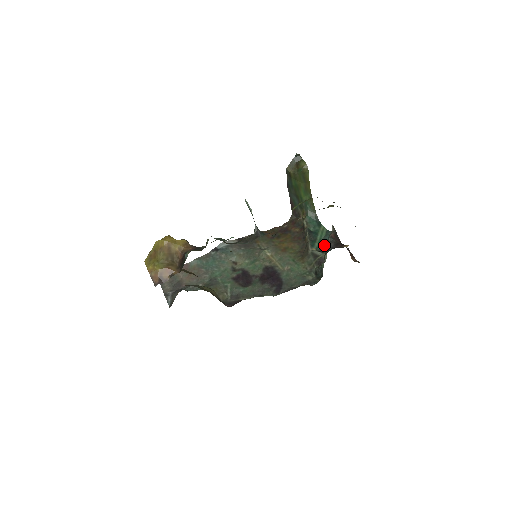
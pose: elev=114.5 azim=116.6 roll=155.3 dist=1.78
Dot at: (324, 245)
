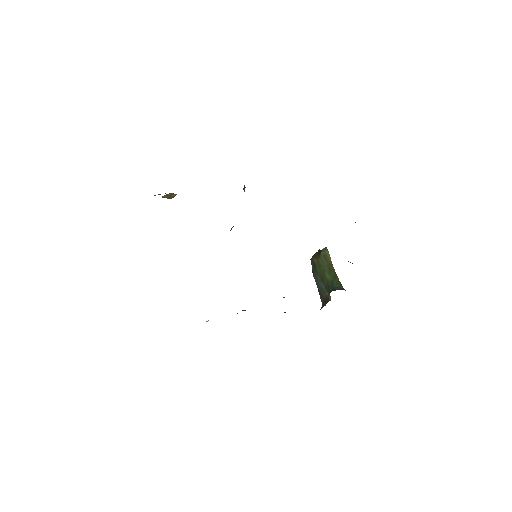
Dot at: occluded
